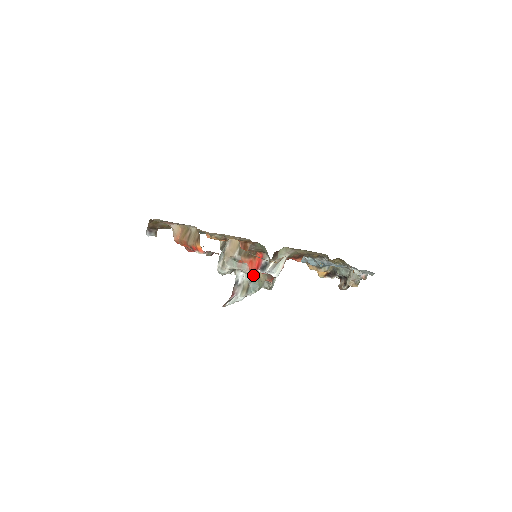
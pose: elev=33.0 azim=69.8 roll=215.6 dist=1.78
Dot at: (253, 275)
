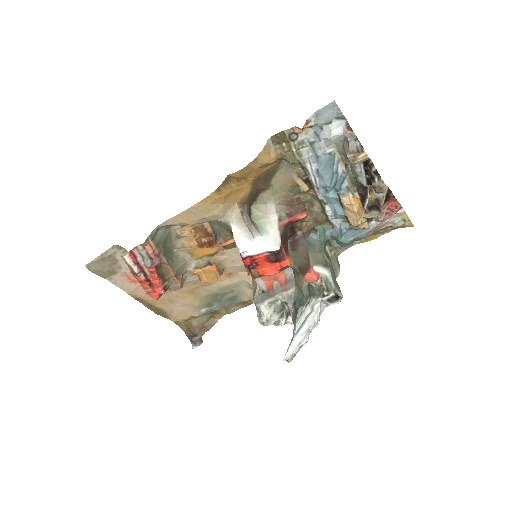
Dot at: (293, 291)
